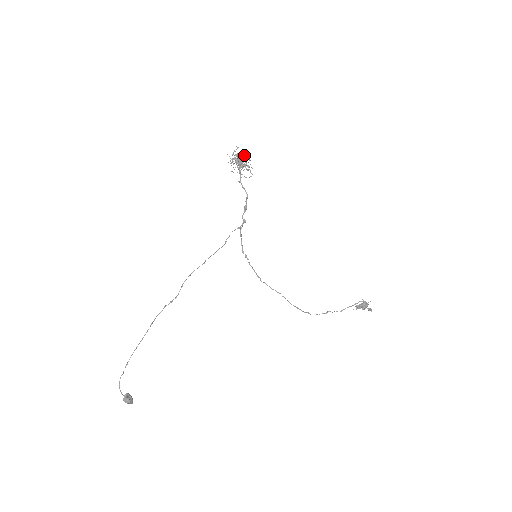
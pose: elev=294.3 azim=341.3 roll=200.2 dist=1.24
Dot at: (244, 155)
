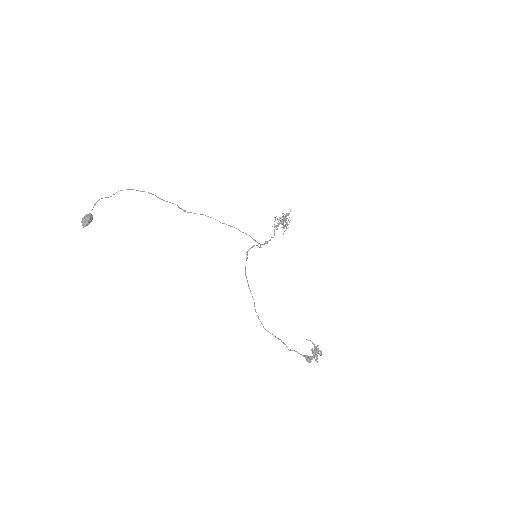
Dot at: occluded
